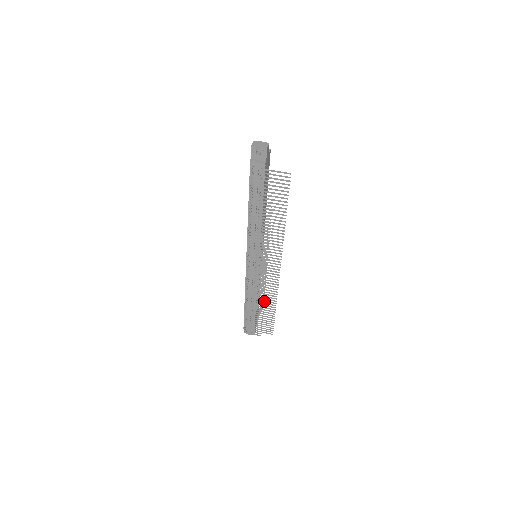
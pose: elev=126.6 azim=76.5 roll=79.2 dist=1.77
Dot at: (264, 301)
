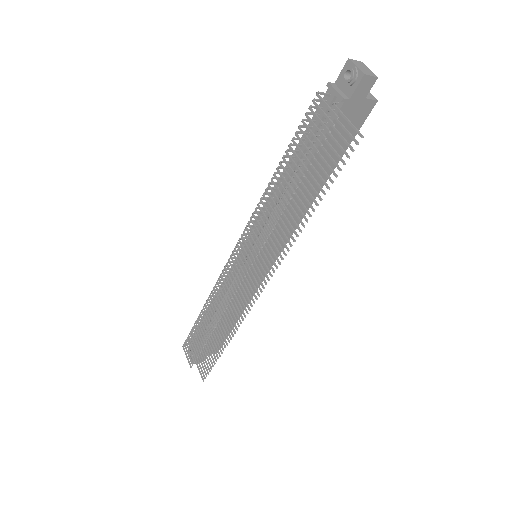
Dot at: (221, 325)
